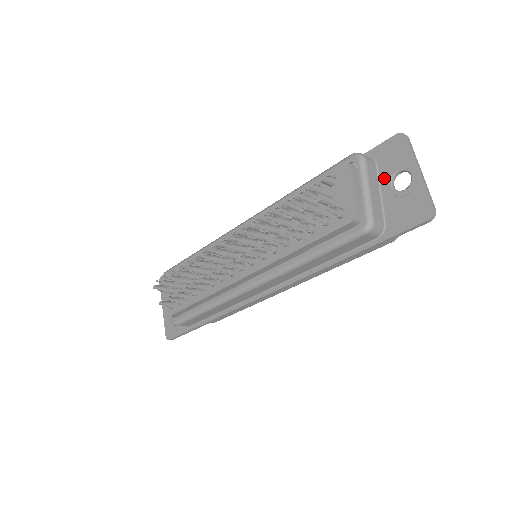
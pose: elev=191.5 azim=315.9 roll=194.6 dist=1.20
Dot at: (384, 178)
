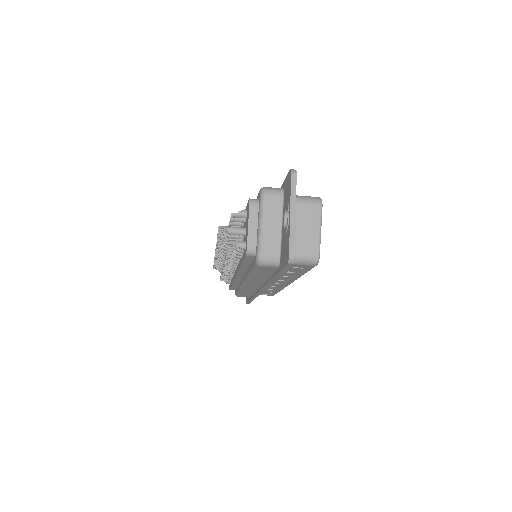
Dot at: (284, 212)
